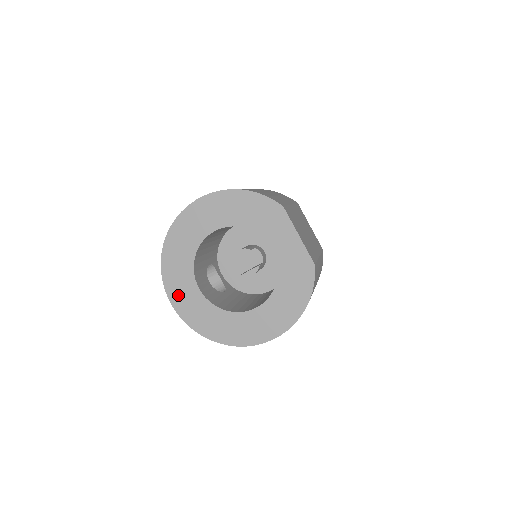
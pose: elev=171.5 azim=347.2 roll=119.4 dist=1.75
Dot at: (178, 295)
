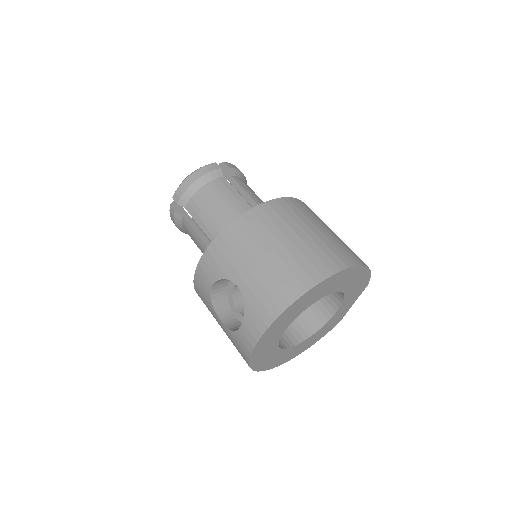
Dot at: (267, 338)
